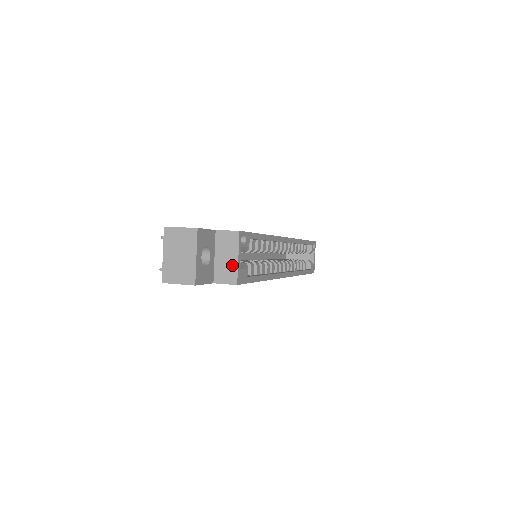
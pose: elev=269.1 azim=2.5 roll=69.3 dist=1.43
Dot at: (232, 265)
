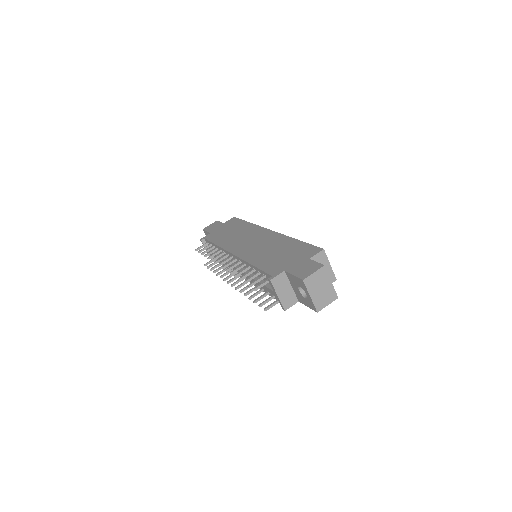
Dot at: (329, 271)
